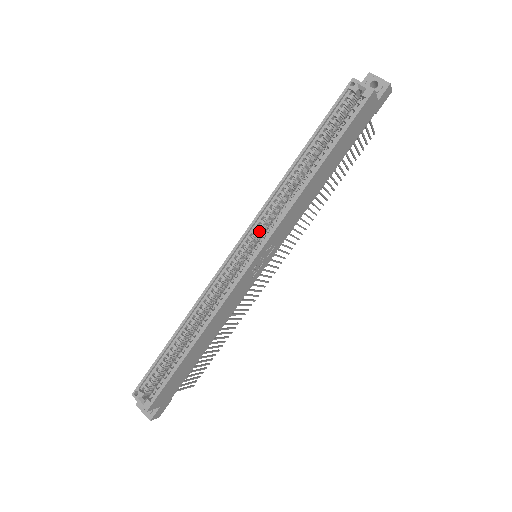
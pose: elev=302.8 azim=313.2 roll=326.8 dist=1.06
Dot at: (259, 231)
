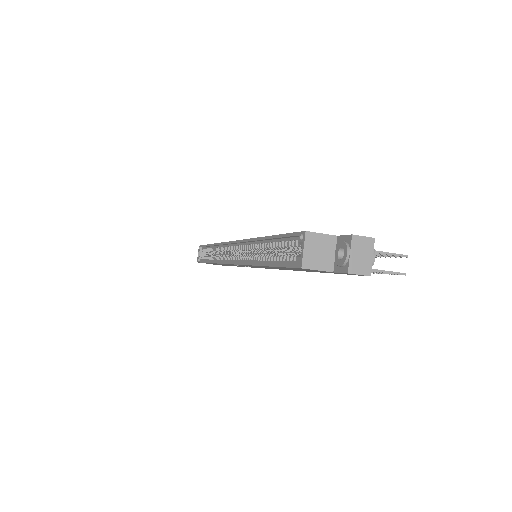
Dot at: (242, 250)
